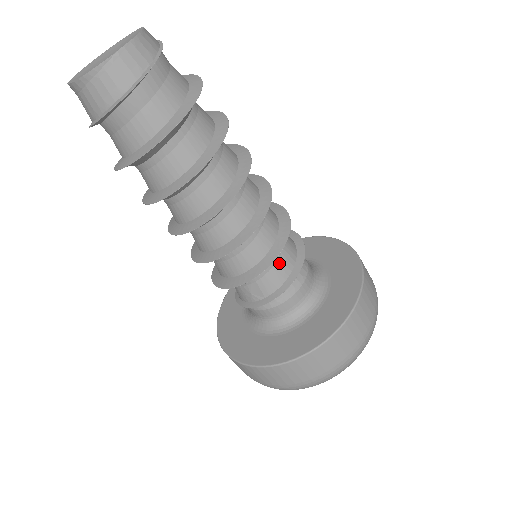
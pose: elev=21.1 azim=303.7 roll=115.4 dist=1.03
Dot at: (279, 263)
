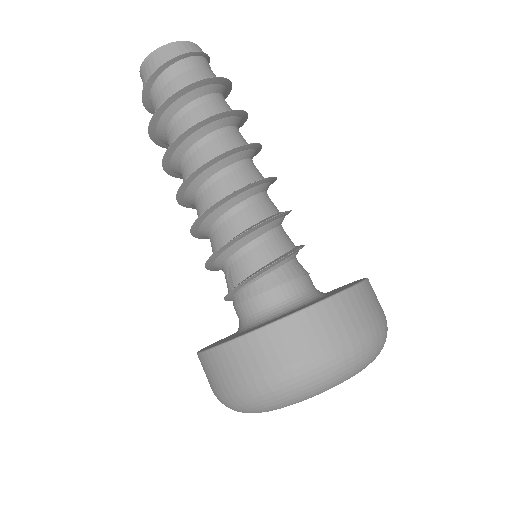
Dot at: (253, 253)
